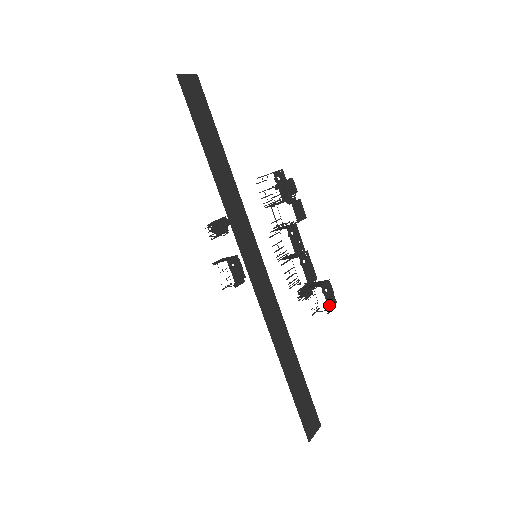
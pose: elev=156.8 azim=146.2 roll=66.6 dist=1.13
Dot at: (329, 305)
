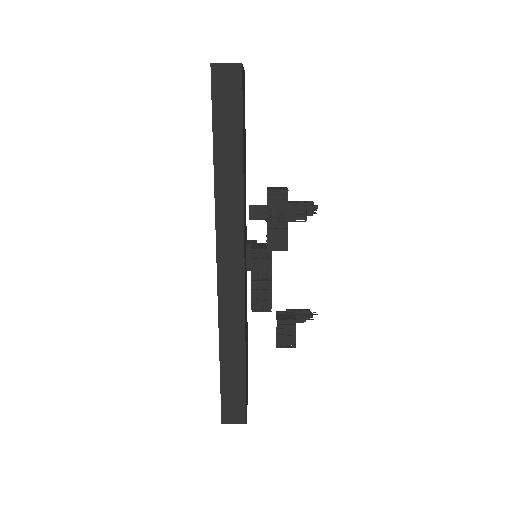
Dot at: (280, 341)
